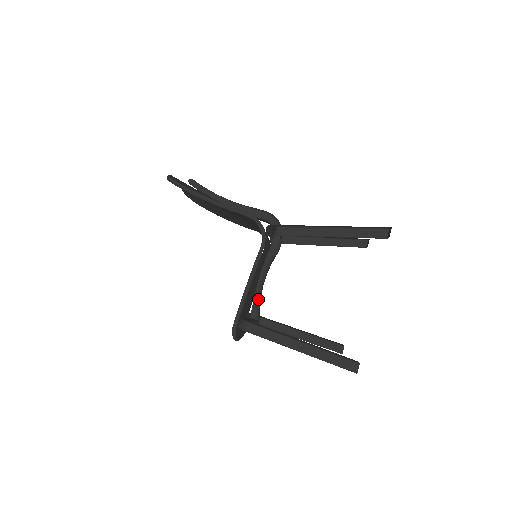
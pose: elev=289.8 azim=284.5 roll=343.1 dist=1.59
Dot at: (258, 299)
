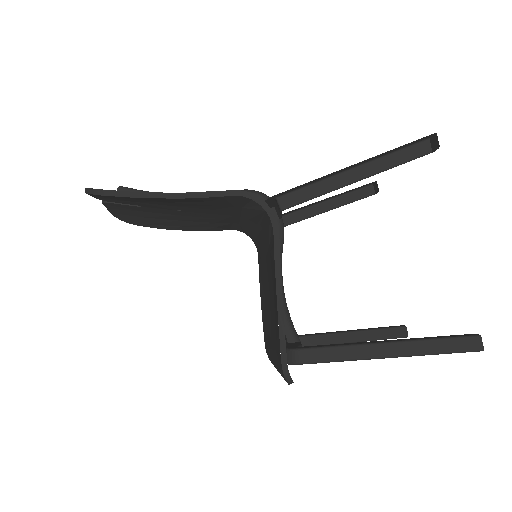
Dot at: (287, 312)
